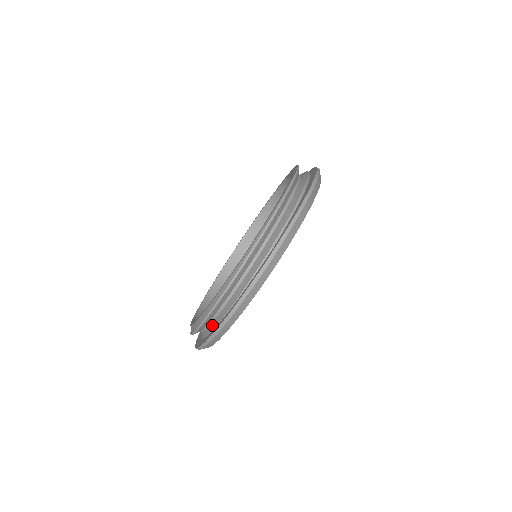
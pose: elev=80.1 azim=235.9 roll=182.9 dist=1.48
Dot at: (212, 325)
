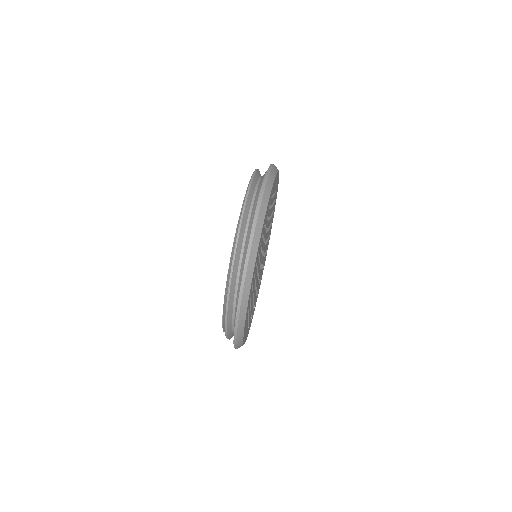
Dot at: (238, 287)
